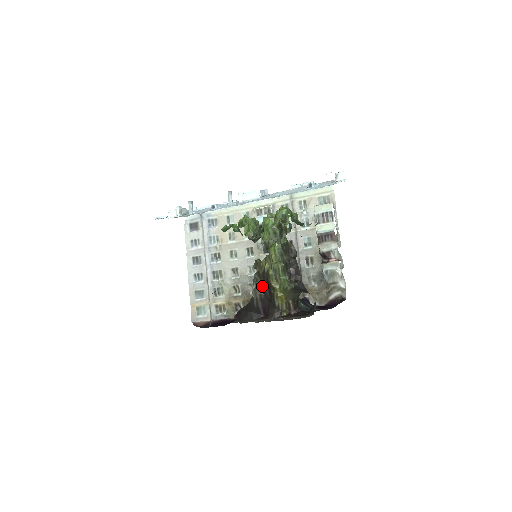
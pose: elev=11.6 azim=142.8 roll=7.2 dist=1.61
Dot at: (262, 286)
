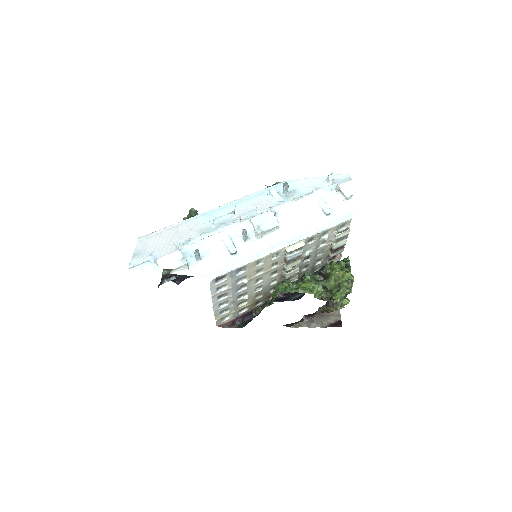
Dot at: occluded
